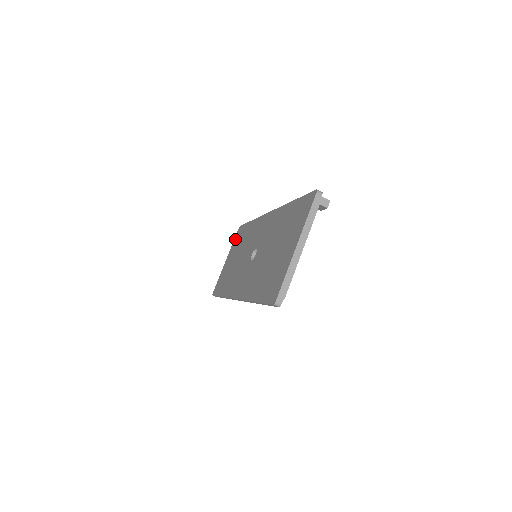
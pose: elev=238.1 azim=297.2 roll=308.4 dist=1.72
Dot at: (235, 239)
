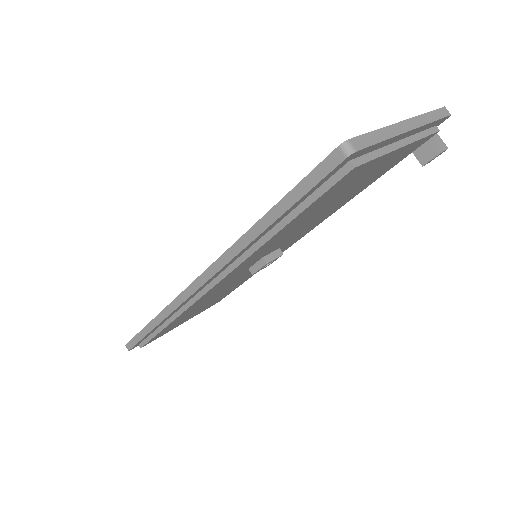
Dot at: occluded
